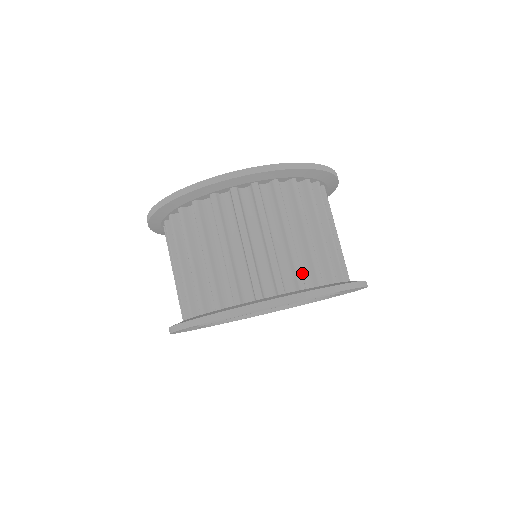
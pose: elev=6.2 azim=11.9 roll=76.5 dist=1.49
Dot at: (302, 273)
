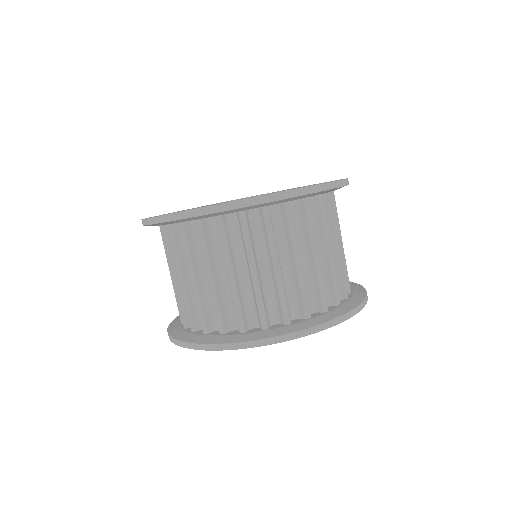
Dot at: (214, 315)
